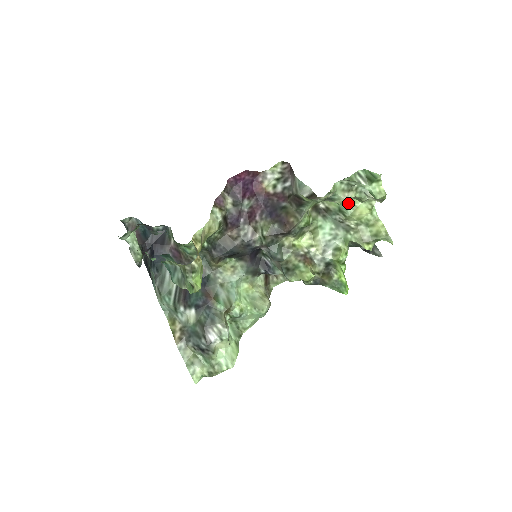
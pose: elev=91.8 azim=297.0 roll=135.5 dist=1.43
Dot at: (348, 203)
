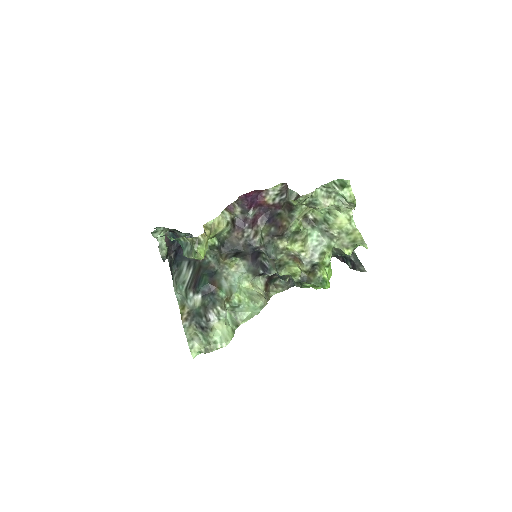
Dot at: (331, 213)
